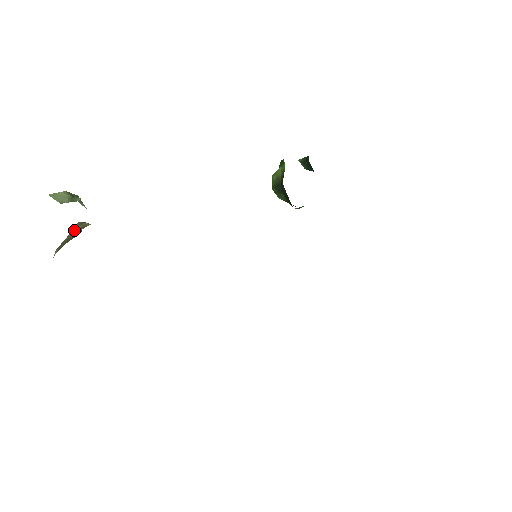
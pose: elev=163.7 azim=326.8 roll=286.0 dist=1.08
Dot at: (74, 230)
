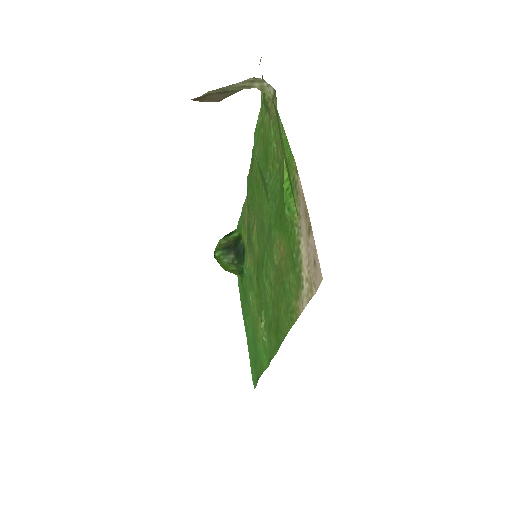
Dot at: (241, 83)
